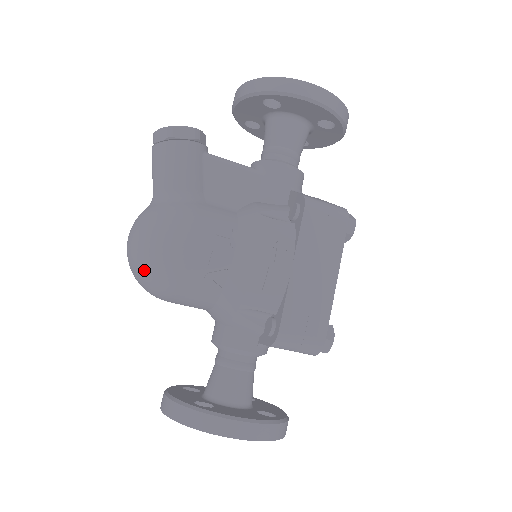
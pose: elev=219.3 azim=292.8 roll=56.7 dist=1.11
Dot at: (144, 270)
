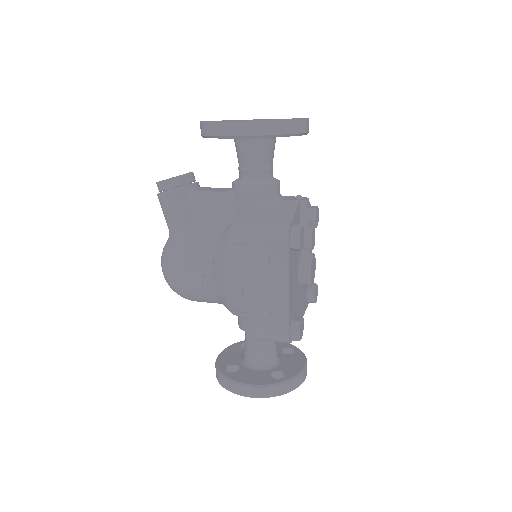
Dot at: (171, 288)
